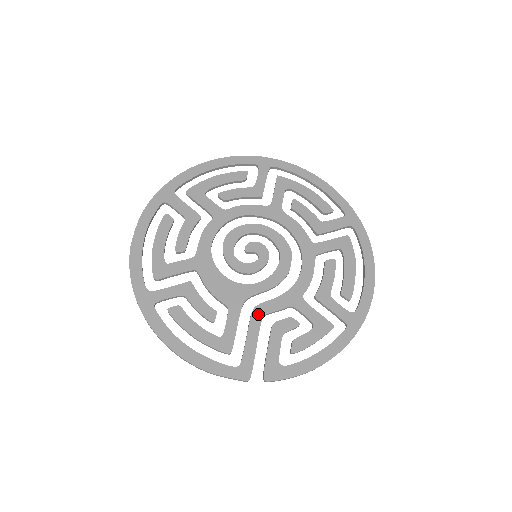
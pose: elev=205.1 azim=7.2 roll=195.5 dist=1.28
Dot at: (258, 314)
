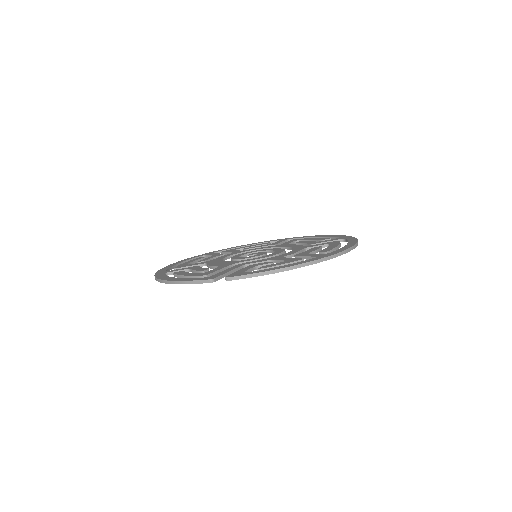
Dot at: (241, 265)
